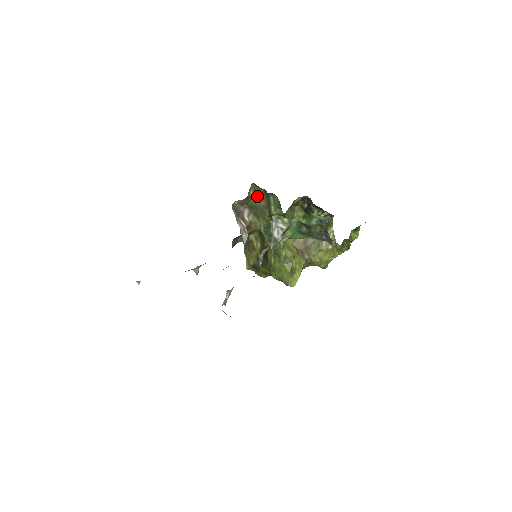
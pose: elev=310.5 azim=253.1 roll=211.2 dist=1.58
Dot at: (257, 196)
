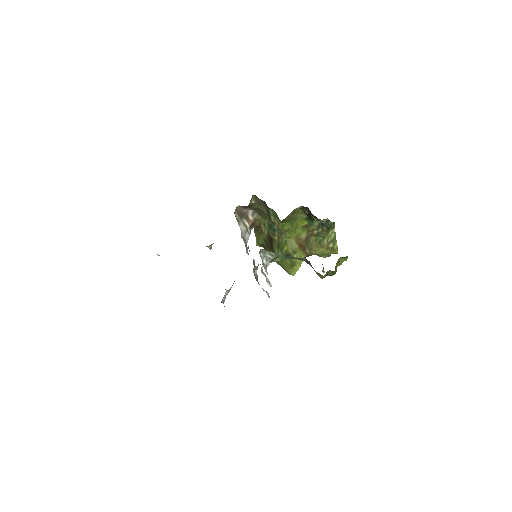
Dot at: (259, 204)
